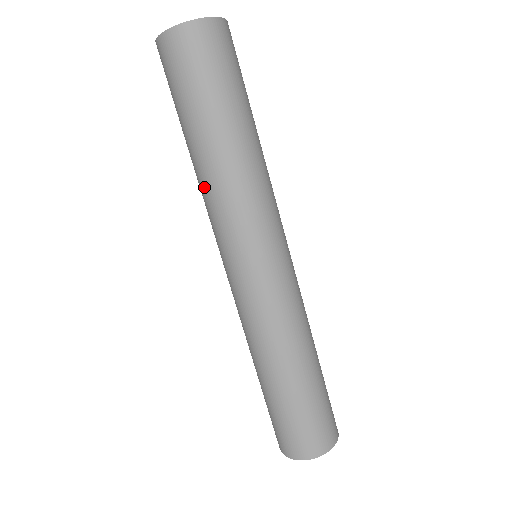
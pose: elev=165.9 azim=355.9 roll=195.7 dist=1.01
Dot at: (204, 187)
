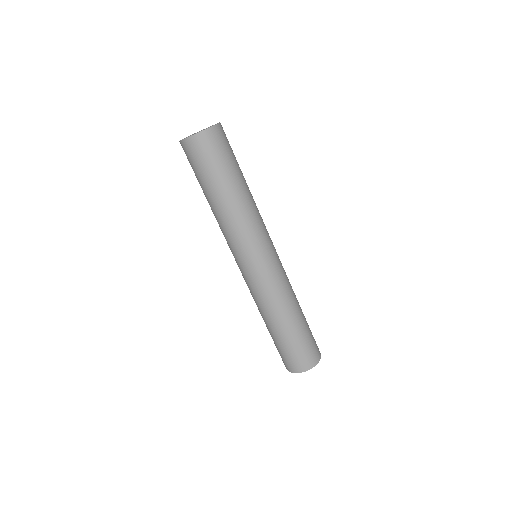
Dot at: (235, 217)
